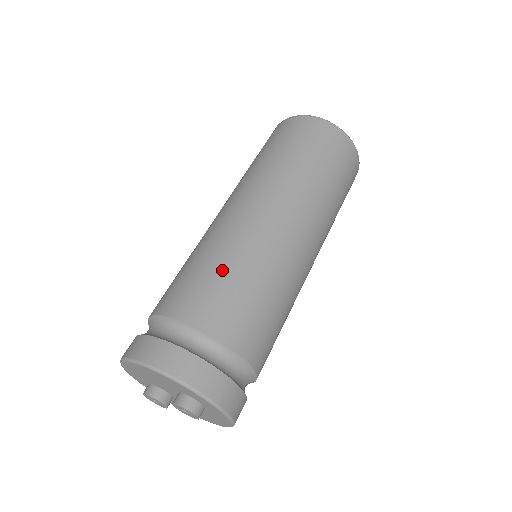
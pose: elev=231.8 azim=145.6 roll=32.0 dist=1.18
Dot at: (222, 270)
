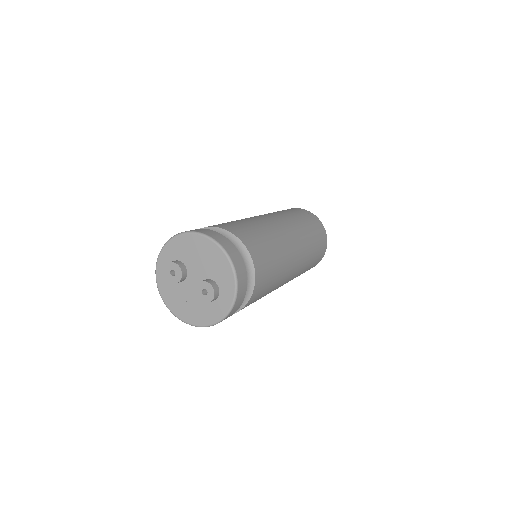
Dot at: (269, 243)
